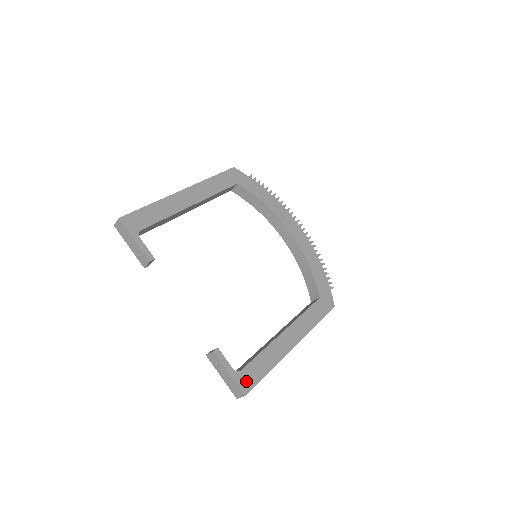
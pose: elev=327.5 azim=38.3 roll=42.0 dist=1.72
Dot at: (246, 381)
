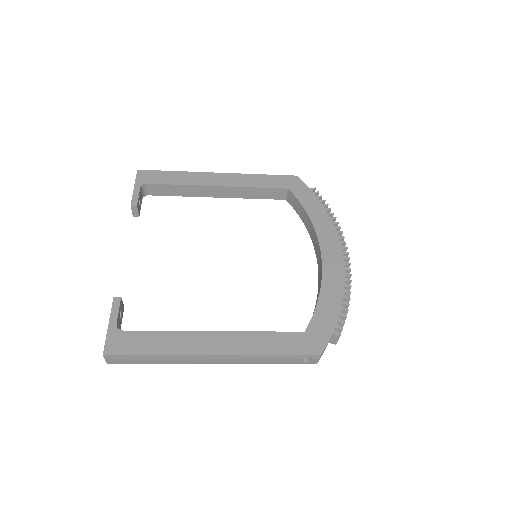
Dot at: (118, 343)
